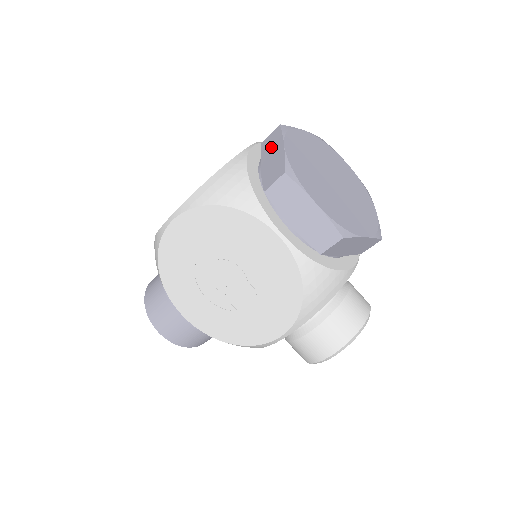
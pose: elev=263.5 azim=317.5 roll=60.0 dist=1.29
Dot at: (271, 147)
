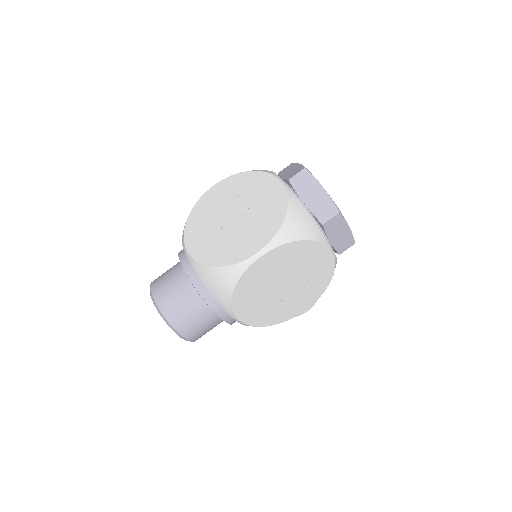
Dot at: (307, 187)
